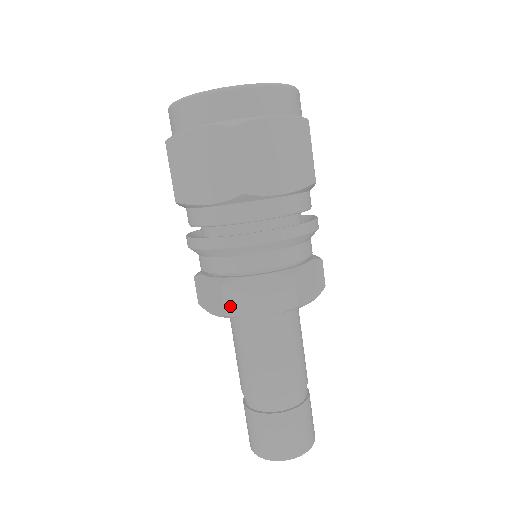
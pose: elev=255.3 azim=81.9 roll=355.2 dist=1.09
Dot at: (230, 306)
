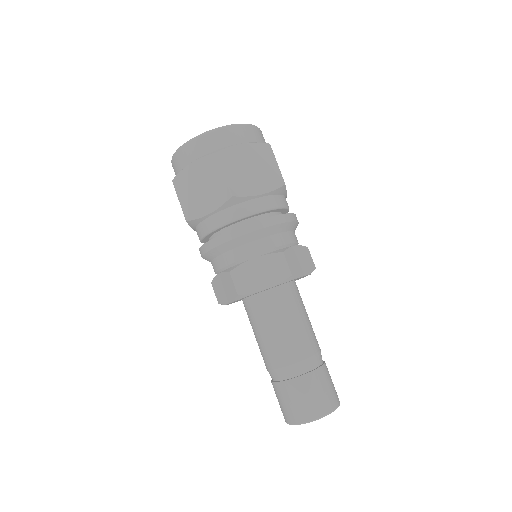
Dot at: (240, 286)
